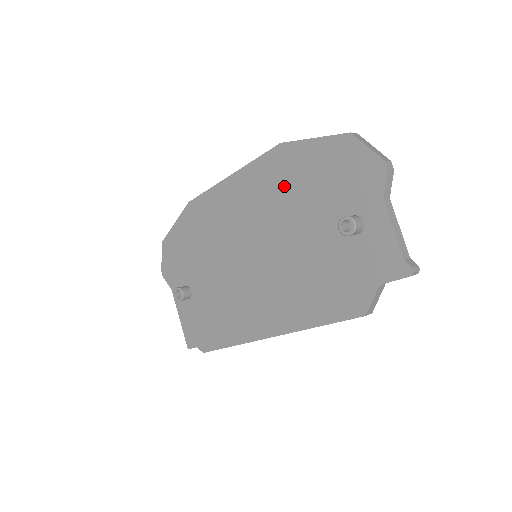
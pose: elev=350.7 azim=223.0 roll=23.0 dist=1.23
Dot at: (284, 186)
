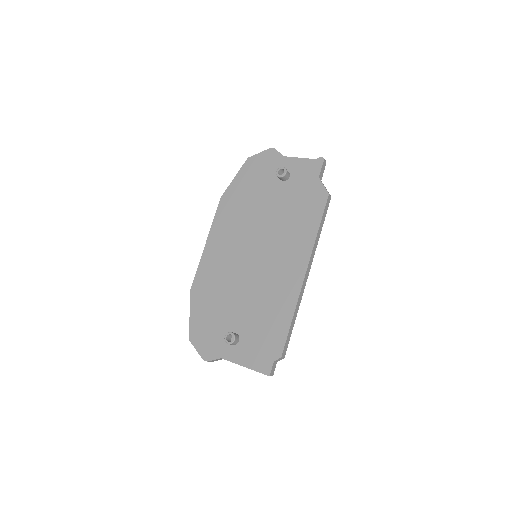
Dot at: (239, 207)
